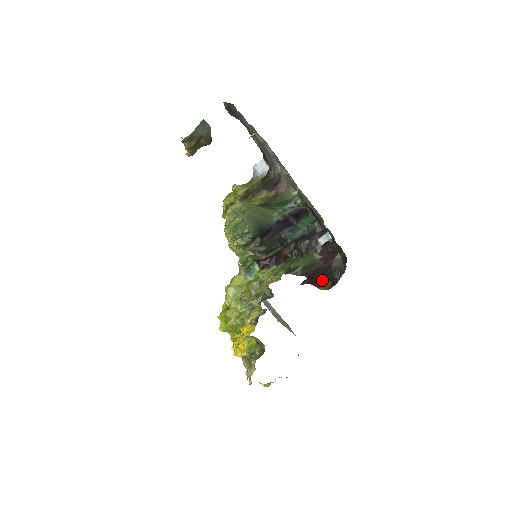
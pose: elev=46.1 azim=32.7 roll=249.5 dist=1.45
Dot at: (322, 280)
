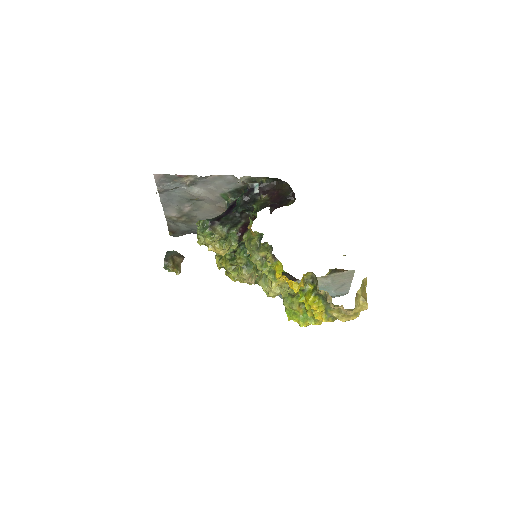
Dot at: (284, 202)
